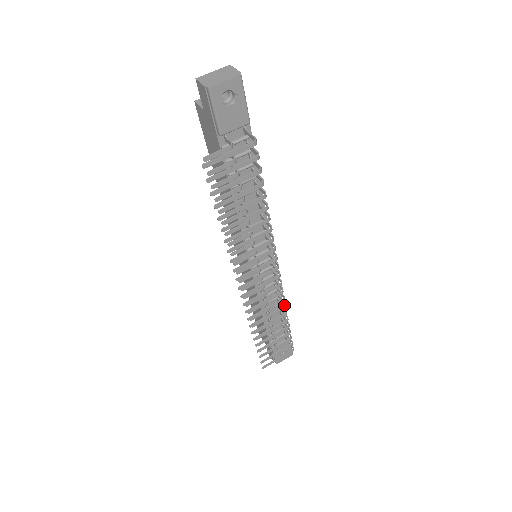
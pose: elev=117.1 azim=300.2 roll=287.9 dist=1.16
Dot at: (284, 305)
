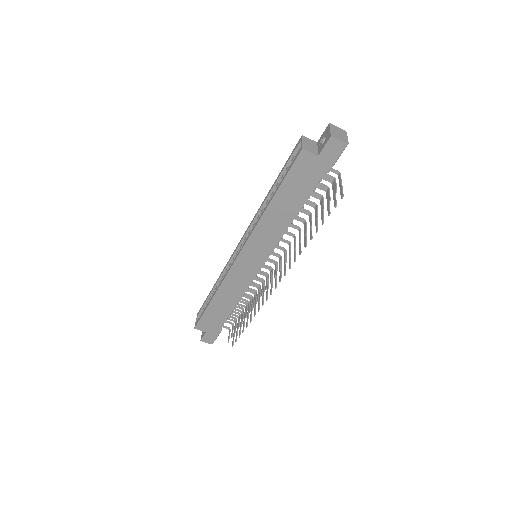
Dot at: (260, 286)
